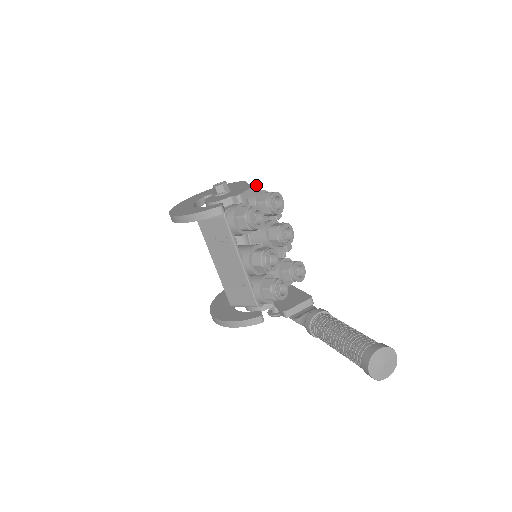
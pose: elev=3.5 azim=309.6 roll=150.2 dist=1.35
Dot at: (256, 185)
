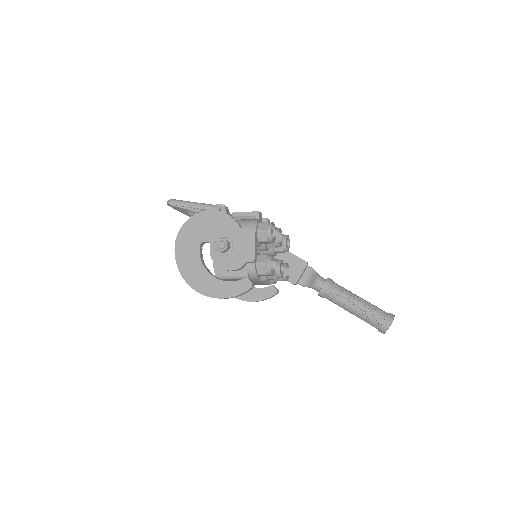
Dot at: (255, 234)
